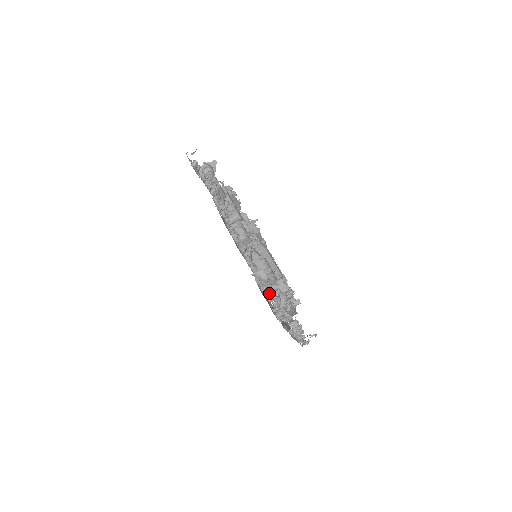
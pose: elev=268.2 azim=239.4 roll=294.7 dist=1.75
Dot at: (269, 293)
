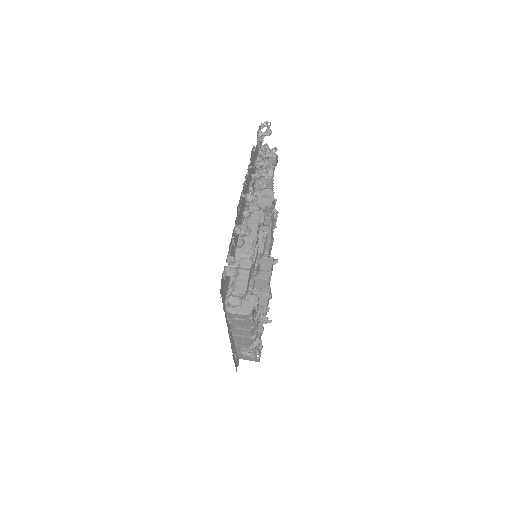
Dot at: occluded
